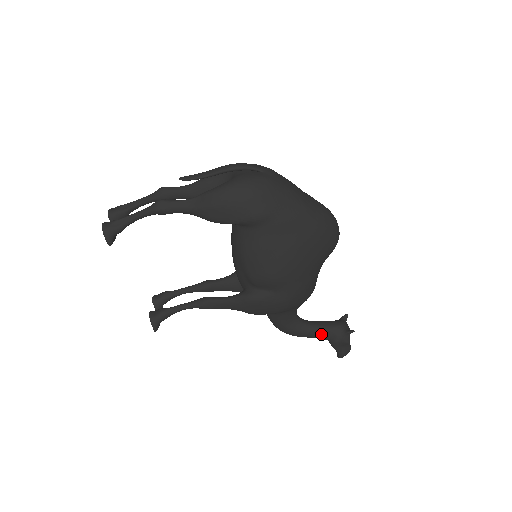
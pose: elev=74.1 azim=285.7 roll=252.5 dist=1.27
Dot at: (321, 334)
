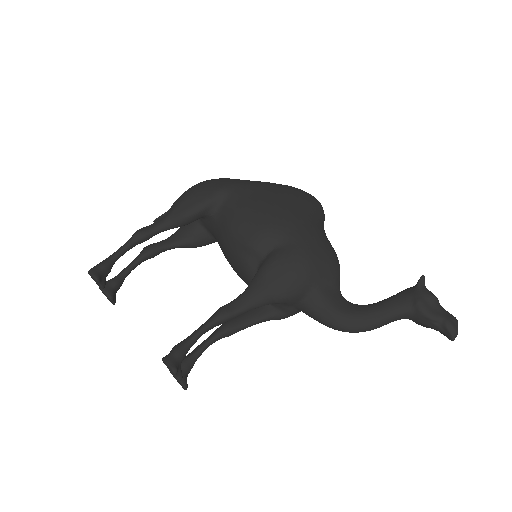
Dot at: (393, 305)
